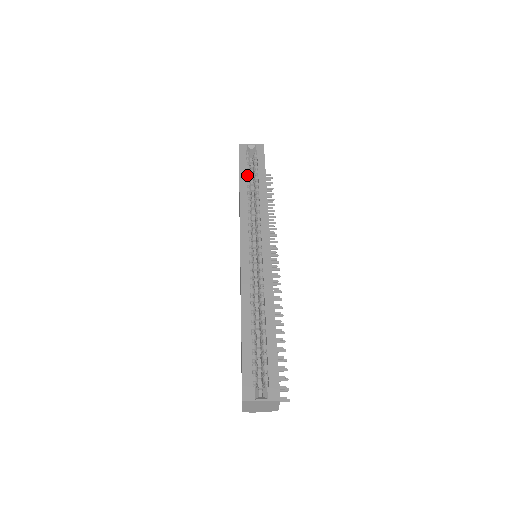
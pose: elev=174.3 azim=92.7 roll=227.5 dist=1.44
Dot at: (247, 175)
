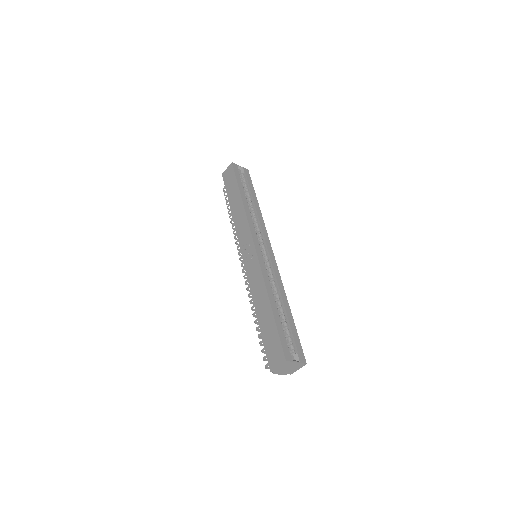
Dot at: occluded
